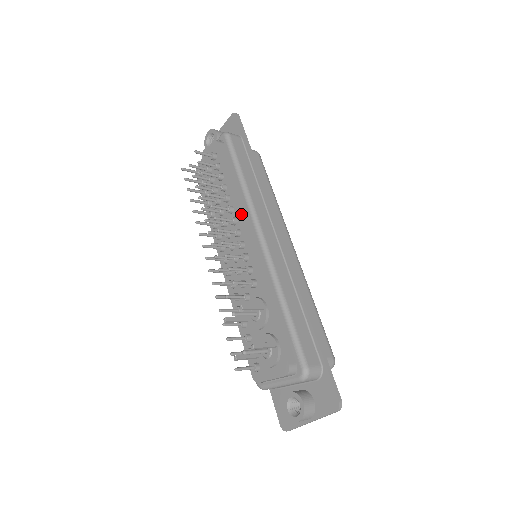
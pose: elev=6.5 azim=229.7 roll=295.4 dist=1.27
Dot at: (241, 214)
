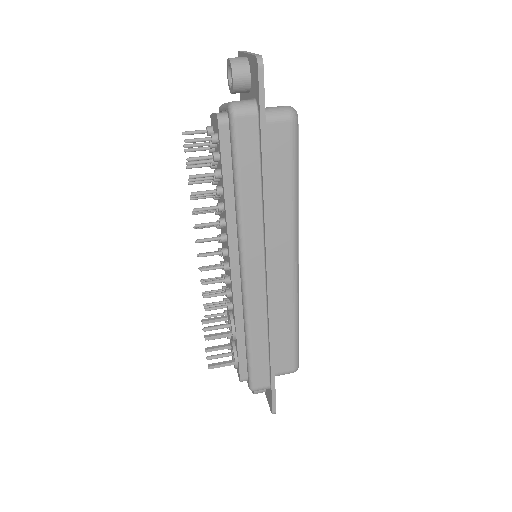
Dot at: (229, 240)
